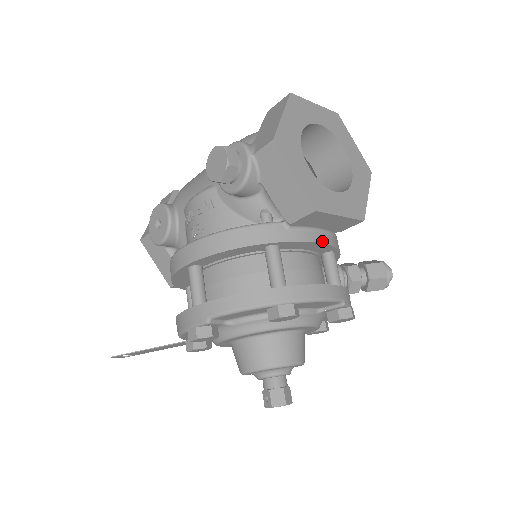
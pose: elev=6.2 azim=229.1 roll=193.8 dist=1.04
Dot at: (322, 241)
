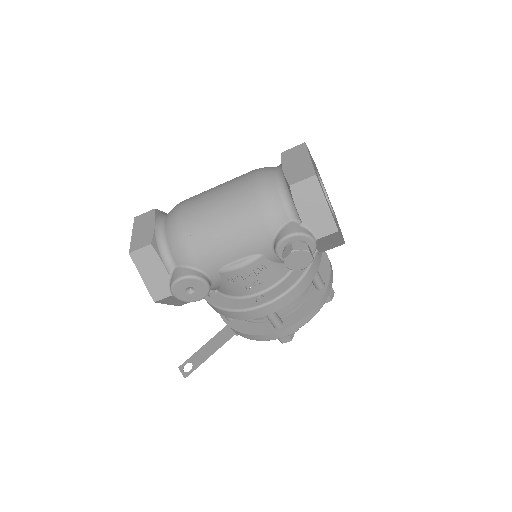
Dot at: occluded
